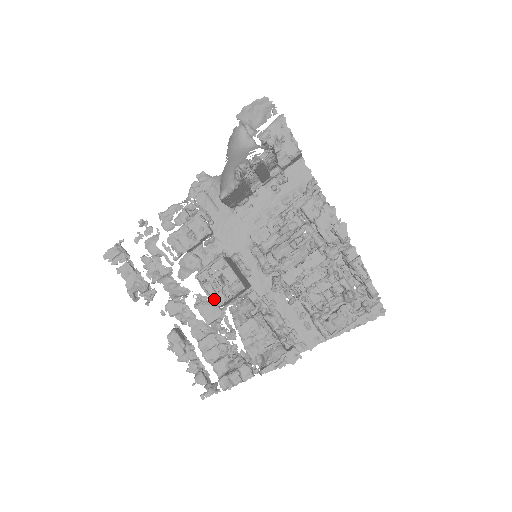
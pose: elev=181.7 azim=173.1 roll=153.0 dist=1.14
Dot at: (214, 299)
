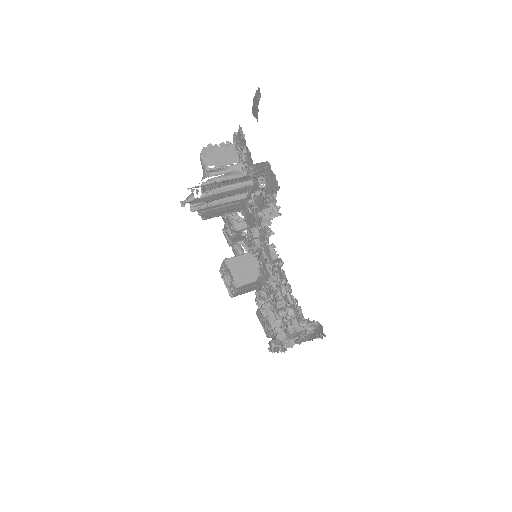
Dot at: occluded
